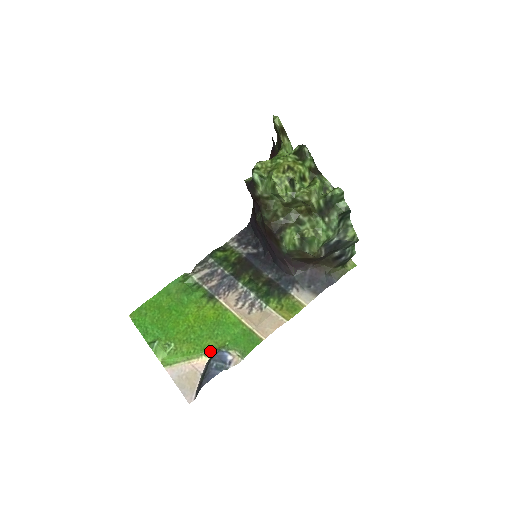
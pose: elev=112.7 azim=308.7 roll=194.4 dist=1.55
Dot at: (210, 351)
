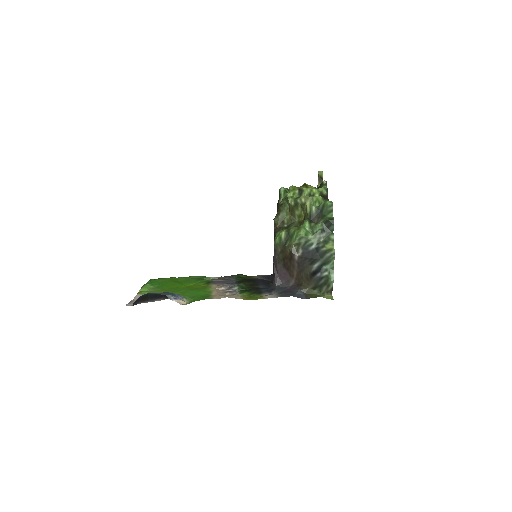
Dot at: occluded
